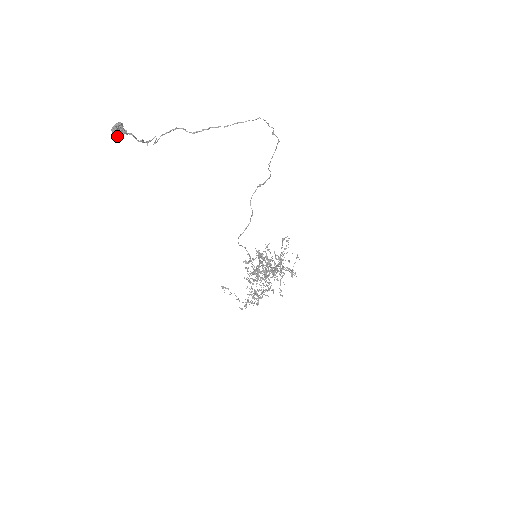
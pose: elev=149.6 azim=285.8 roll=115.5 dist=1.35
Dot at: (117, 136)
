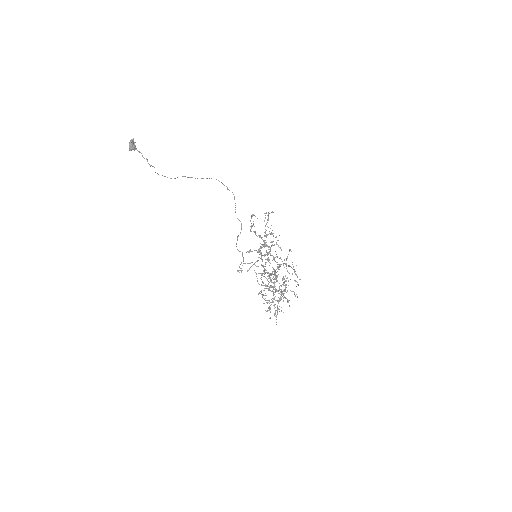
Dot at: (132, 145)
